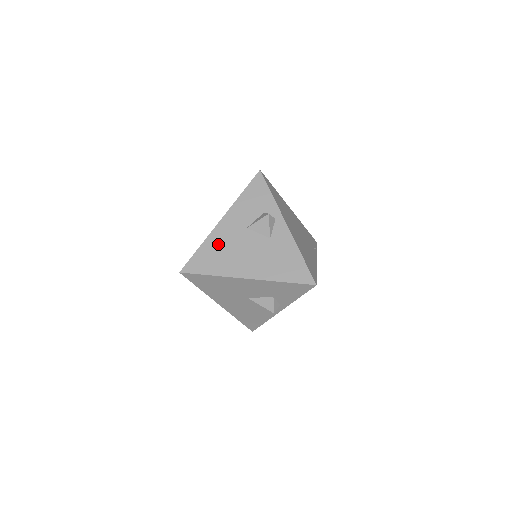
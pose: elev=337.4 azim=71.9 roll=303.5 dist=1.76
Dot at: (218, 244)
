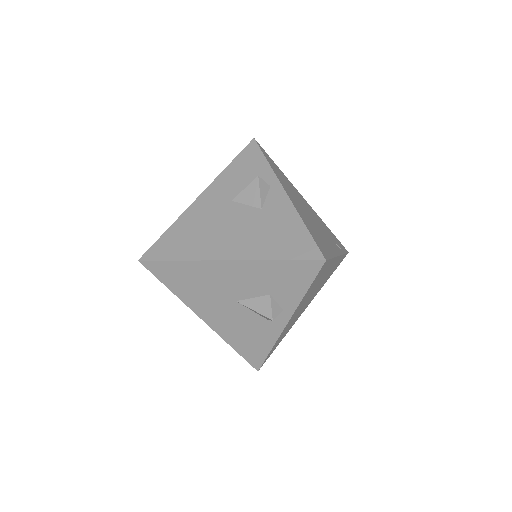
Dot at: (192, 223)
